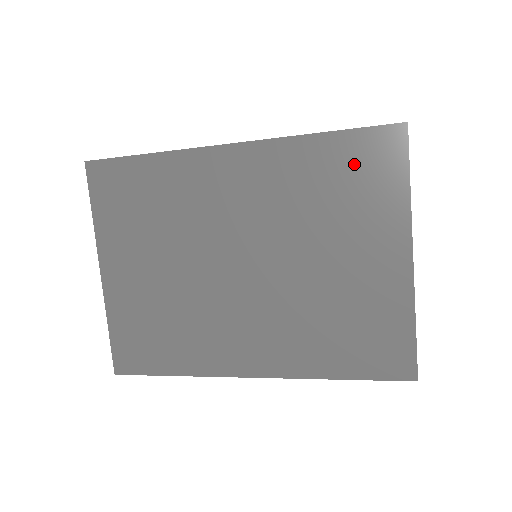
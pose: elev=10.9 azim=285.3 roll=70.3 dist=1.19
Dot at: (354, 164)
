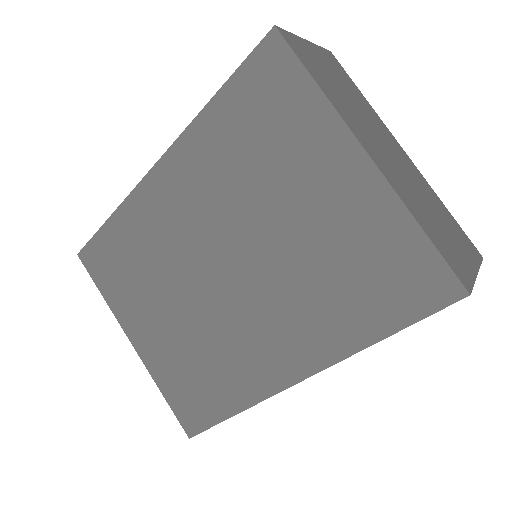
Dot at: (255, 104)
